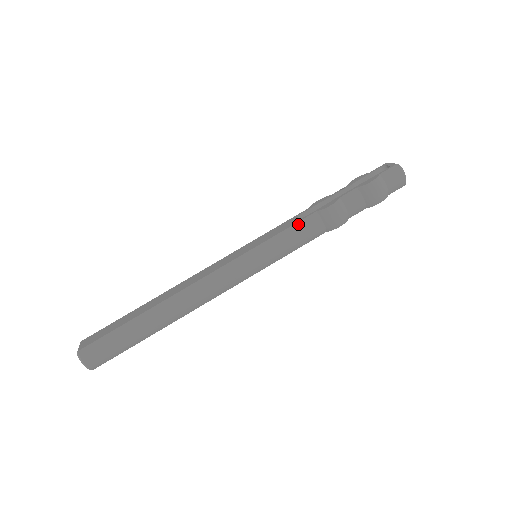
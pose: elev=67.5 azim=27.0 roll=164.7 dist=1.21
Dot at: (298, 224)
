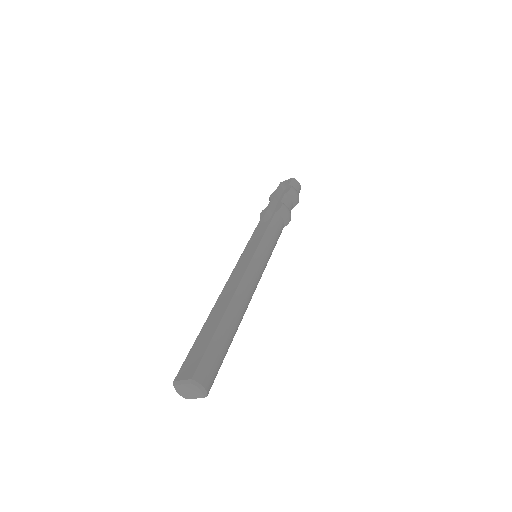
Dot at: (272, 223)
